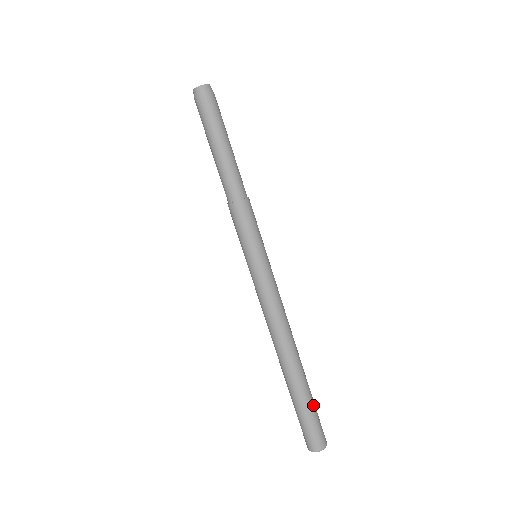
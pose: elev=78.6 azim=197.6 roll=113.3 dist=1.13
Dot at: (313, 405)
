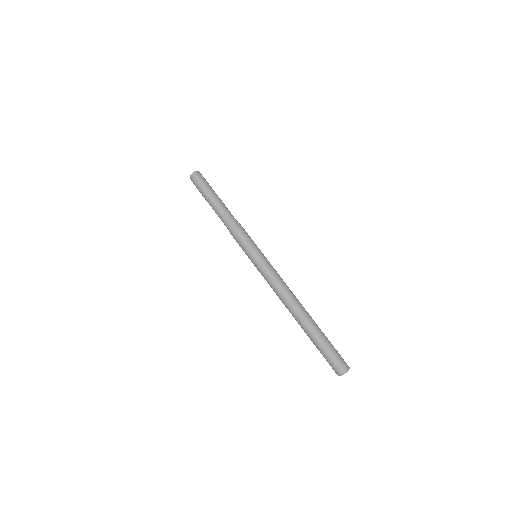
Dot at: occluded
